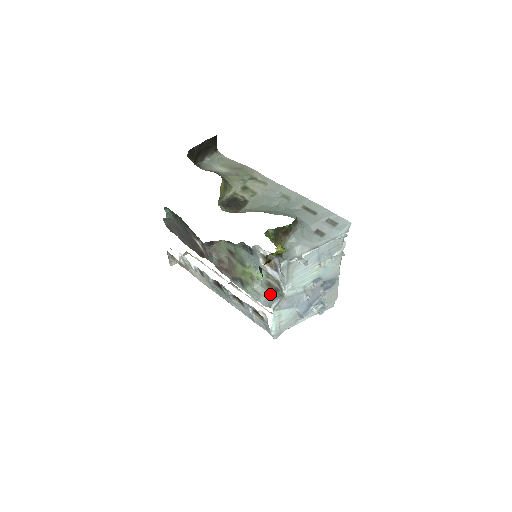
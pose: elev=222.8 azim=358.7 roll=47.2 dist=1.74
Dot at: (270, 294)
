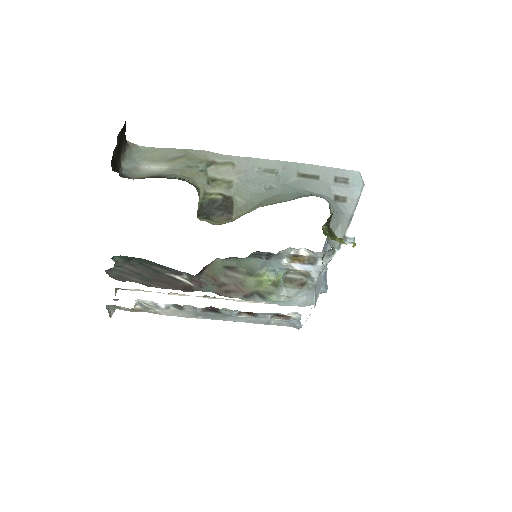
Dot at: (300, 290)
